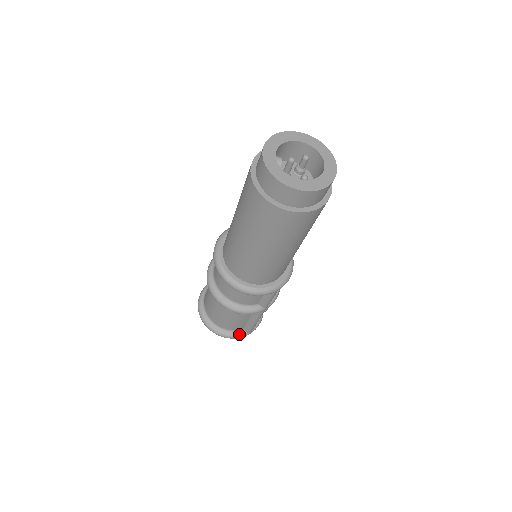
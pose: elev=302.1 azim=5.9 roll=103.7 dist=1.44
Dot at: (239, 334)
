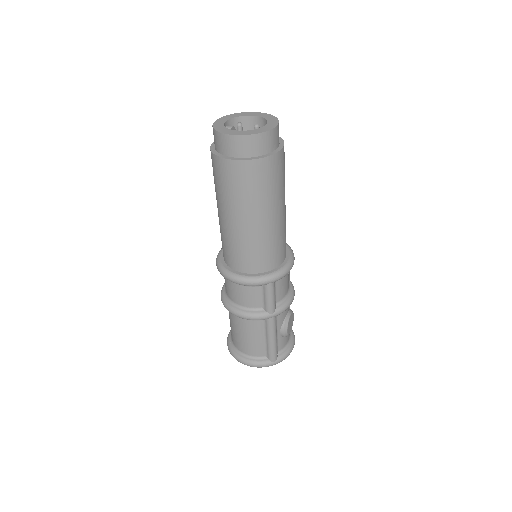
Dot at: (261, 361)
